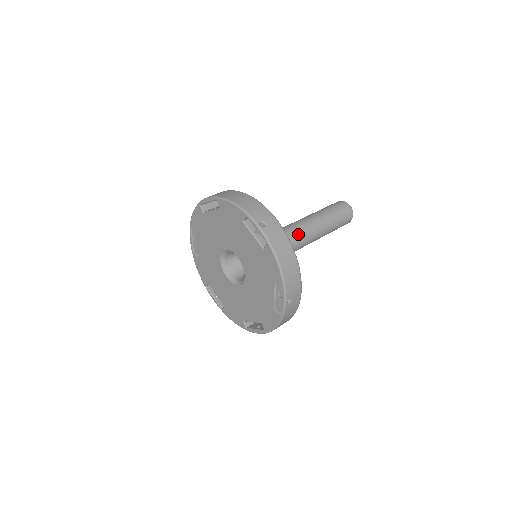
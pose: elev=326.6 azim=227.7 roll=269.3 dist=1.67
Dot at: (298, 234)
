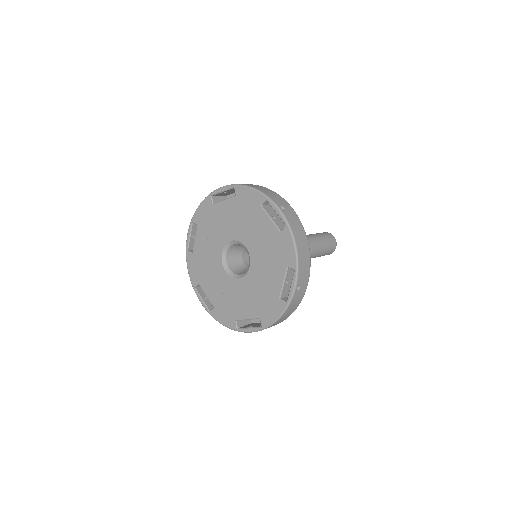
Dot at: occluded
